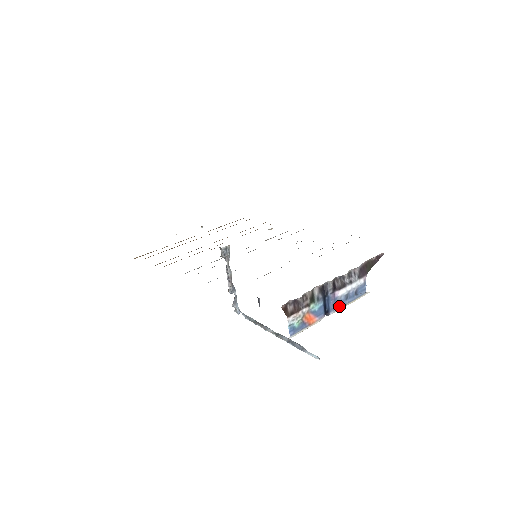
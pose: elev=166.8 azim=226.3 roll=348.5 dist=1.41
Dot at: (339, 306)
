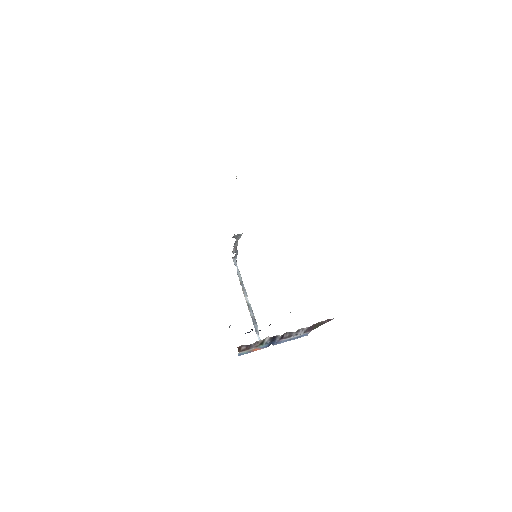
Dot at: (282, 342)
